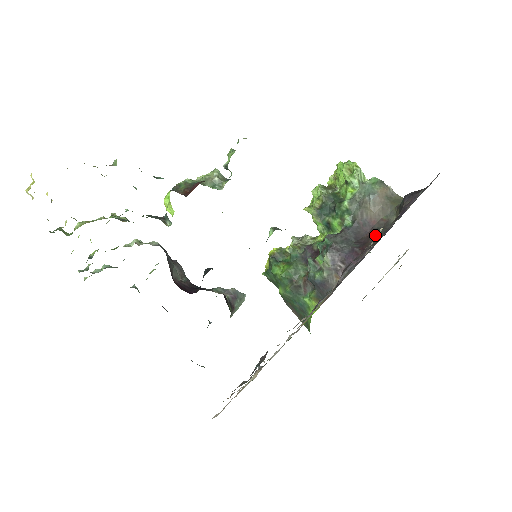
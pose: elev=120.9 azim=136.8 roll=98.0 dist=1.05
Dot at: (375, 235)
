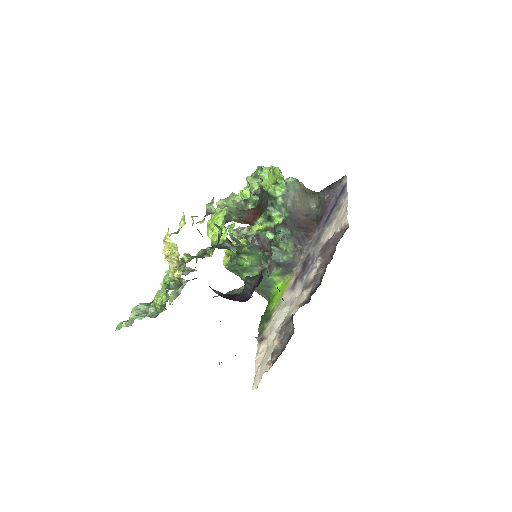
Dot at: (342, 224)
